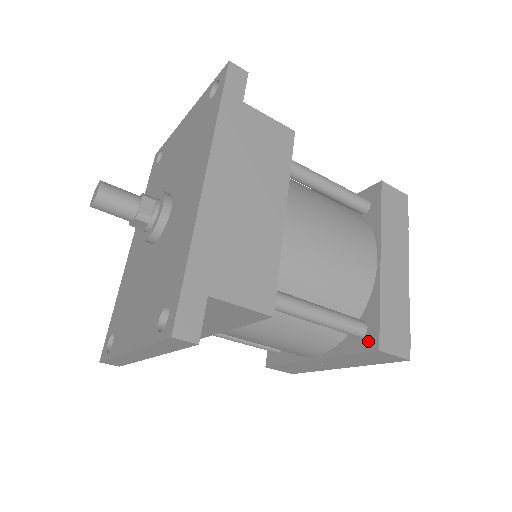
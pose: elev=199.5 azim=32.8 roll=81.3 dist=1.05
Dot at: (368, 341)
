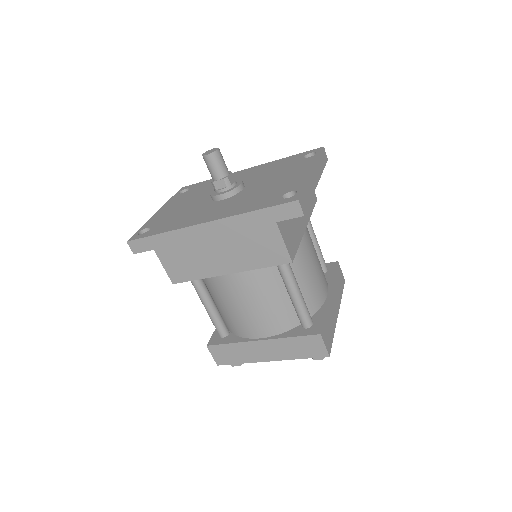
Dot at: (215, 339)
